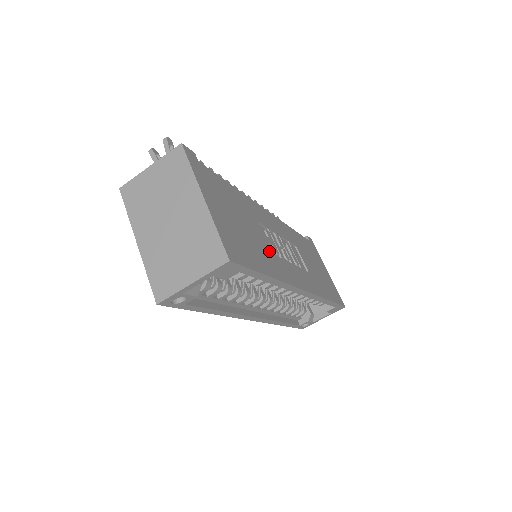
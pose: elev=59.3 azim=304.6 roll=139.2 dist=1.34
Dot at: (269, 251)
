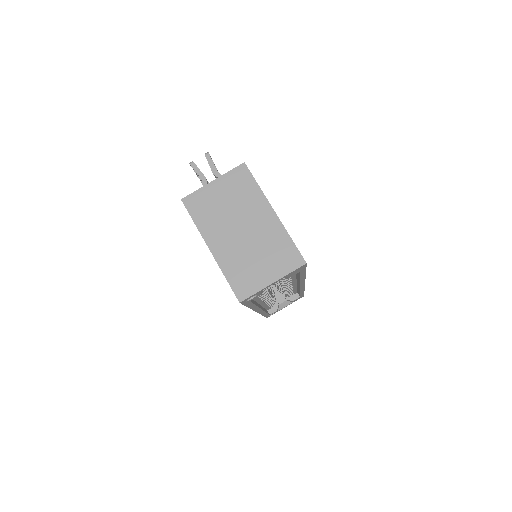
Dot at: occluded
